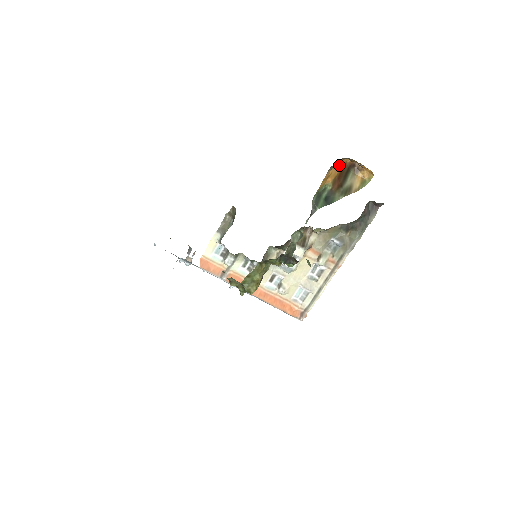
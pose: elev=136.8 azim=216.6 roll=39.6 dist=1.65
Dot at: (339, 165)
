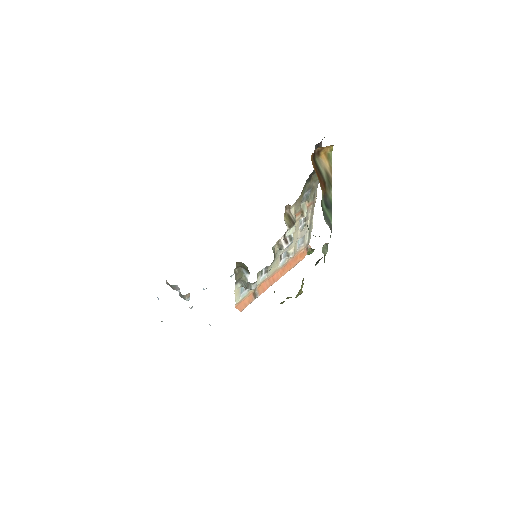
Dot at: occluded
